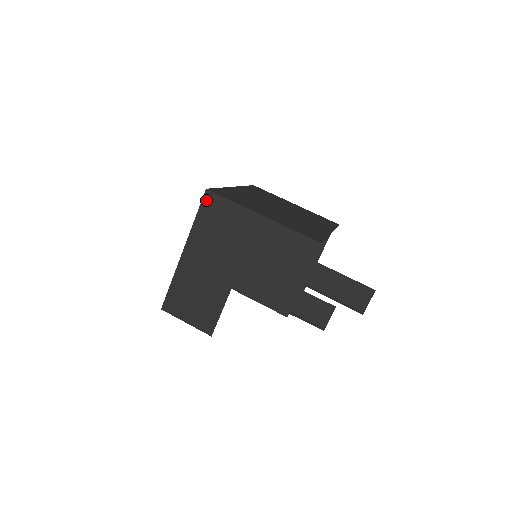
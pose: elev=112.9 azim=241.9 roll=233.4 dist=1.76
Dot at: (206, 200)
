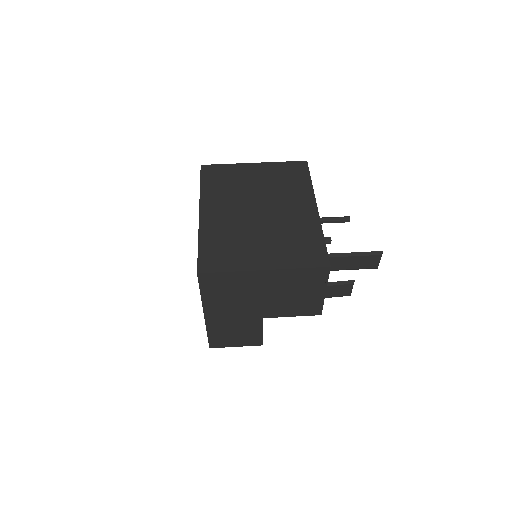
Dot at: (202, 280)
